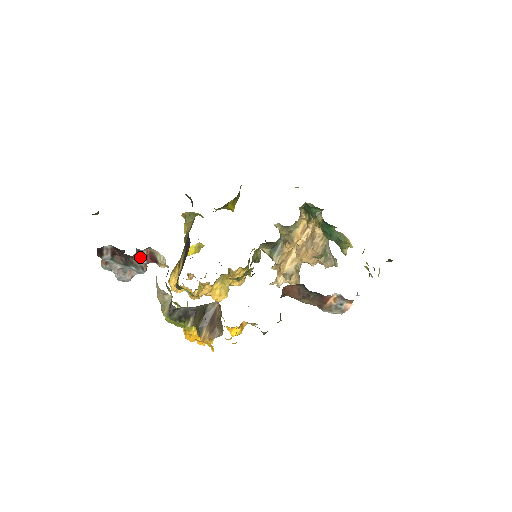
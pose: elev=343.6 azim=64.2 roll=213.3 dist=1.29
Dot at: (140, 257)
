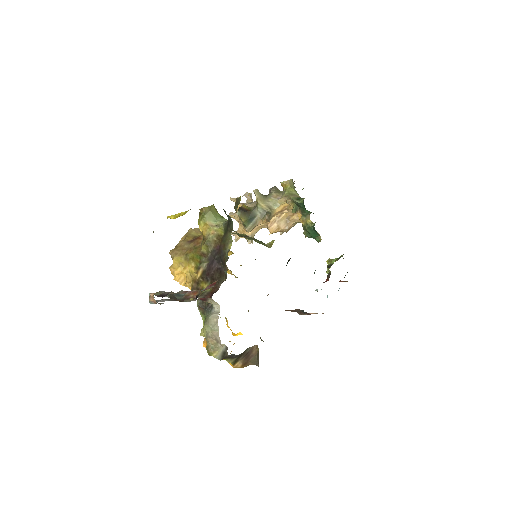
Dot at: (194, 300)
